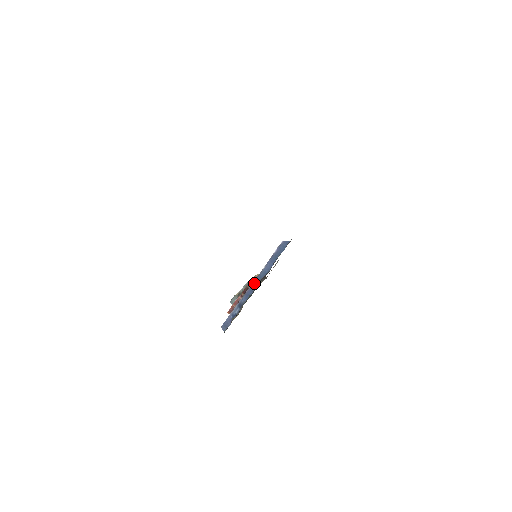
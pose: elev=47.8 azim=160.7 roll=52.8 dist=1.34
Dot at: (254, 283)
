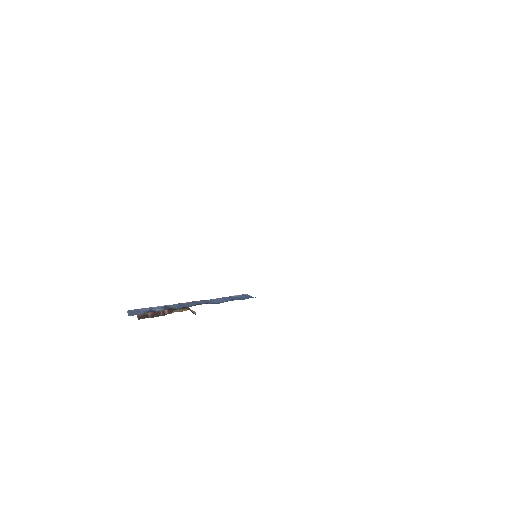
Dot at: (196, 302)
